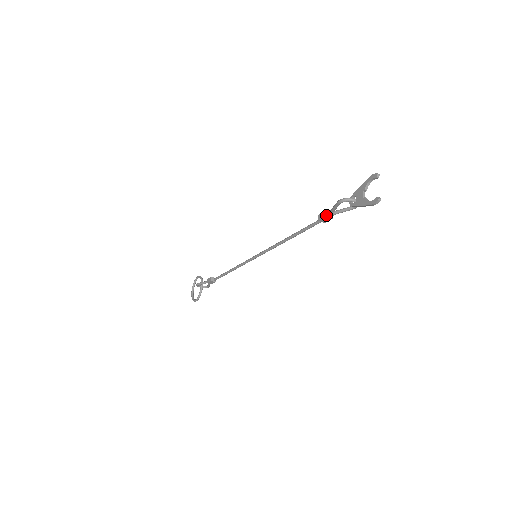
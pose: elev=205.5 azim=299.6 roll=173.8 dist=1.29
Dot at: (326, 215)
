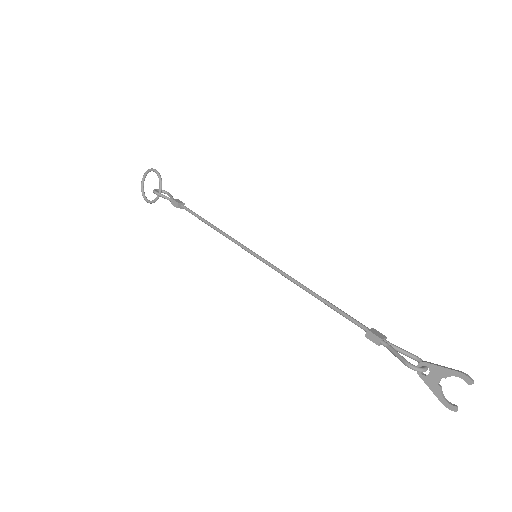
Dot at: (379, 345)
